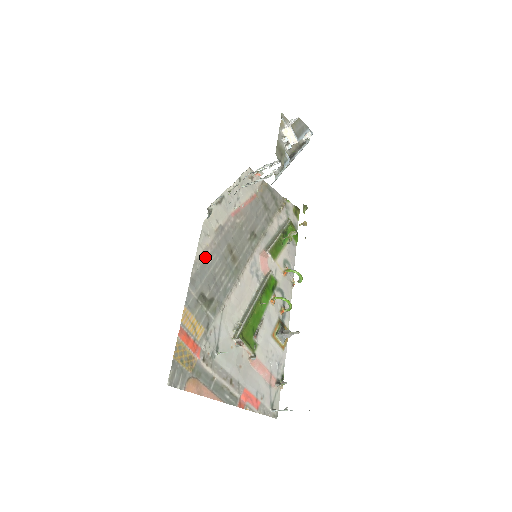
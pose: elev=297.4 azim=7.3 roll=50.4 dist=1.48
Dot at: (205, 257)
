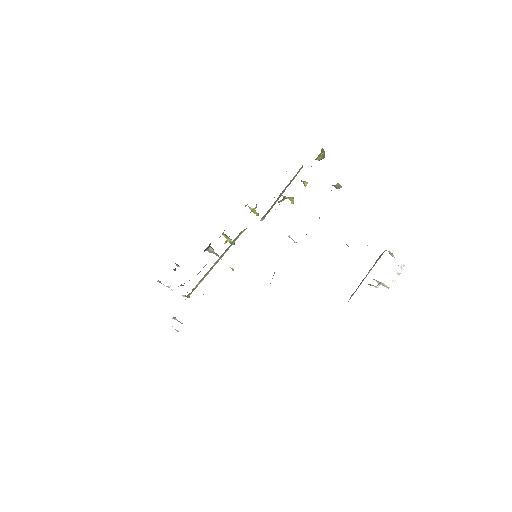
Dot at: occluded
